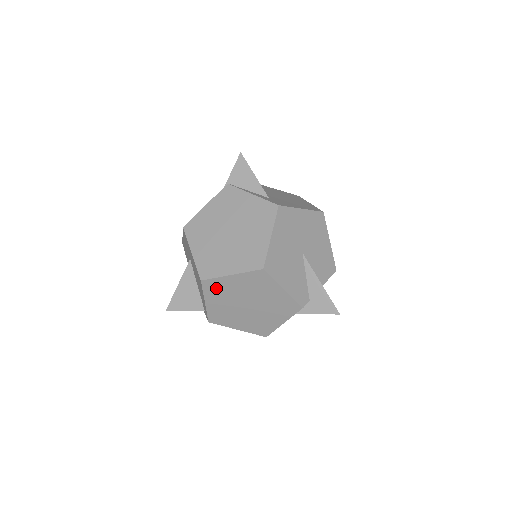
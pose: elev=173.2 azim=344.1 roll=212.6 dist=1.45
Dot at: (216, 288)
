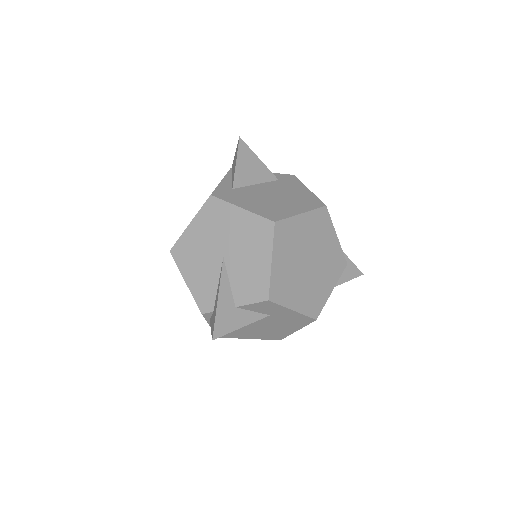
Dot at: occluded
